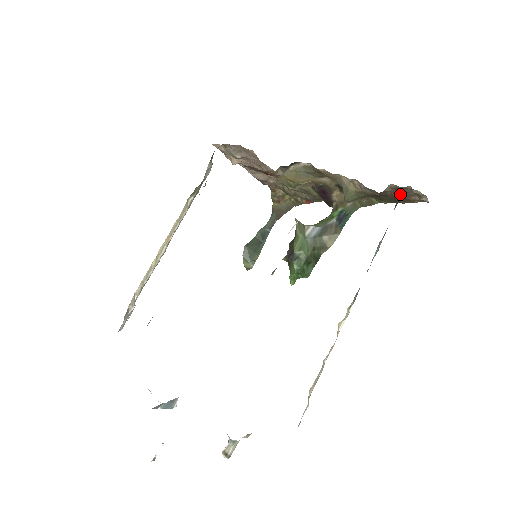
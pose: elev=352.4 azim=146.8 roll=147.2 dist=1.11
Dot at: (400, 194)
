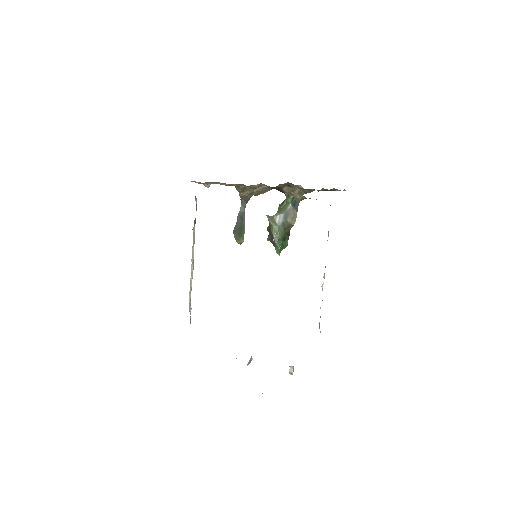
Dot at: (329, 190)
